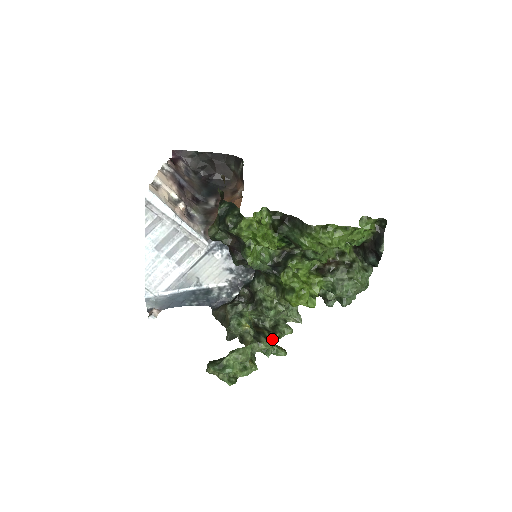
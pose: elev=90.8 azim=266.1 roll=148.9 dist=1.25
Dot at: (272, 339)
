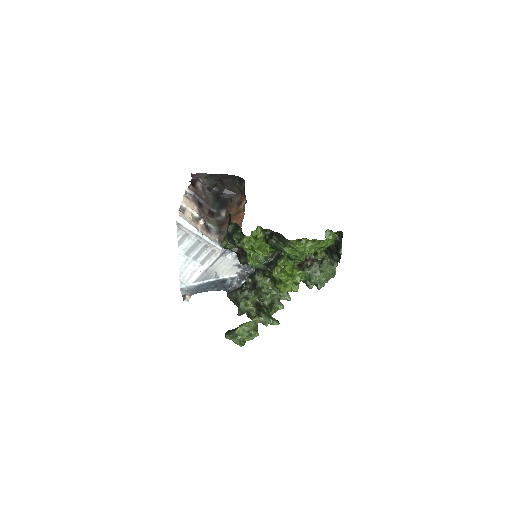
Dot at: (269, 314)
